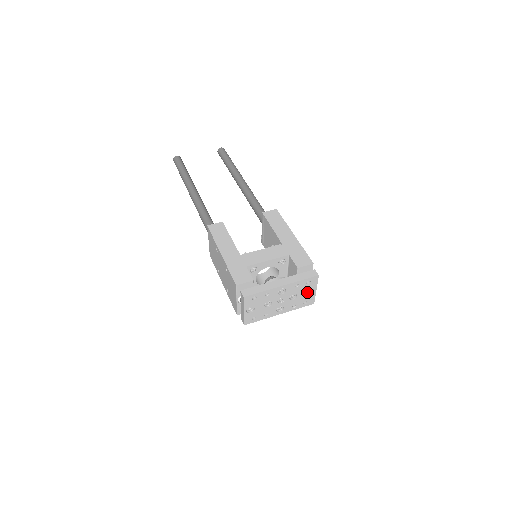
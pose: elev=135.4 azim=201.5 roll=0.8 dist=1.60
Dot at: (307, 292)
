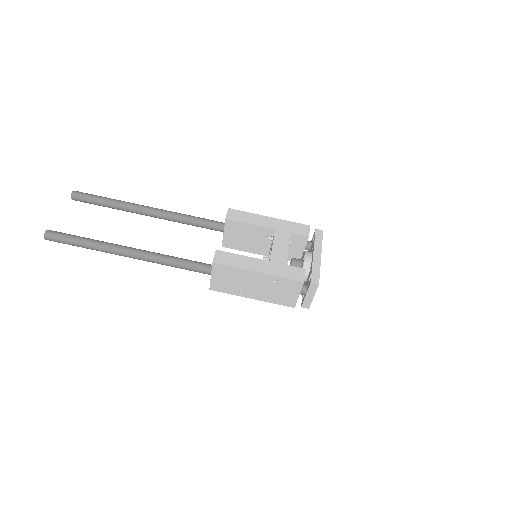
Dot at: occluded
